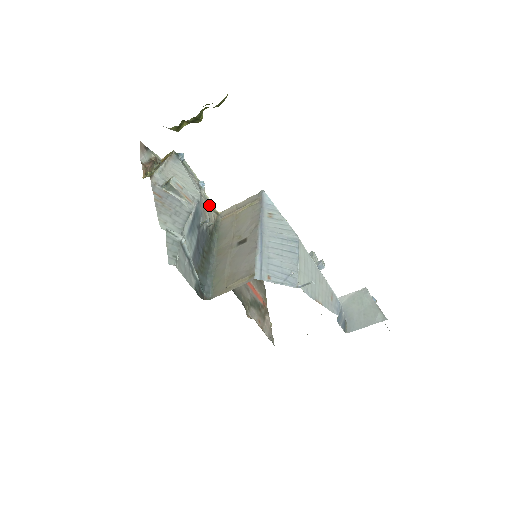
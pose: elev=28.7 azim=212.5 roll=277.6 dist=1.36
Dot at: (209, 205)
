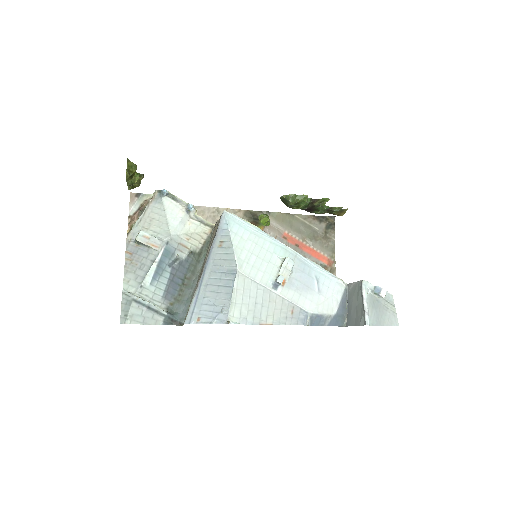
Dot at: (202, 222)
